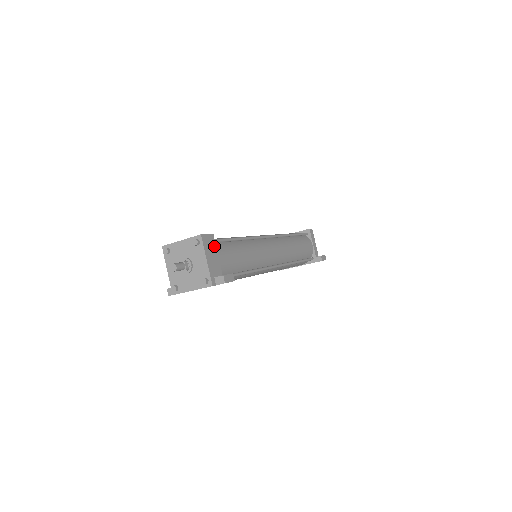
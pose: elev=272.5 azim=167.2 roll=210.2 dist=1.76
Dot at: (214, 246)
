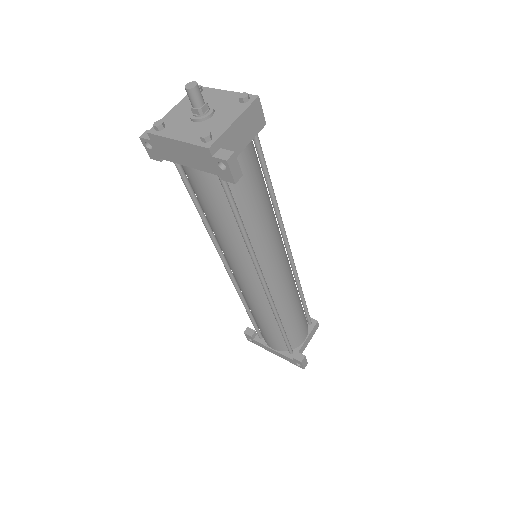
Dot at: (254, 132)
